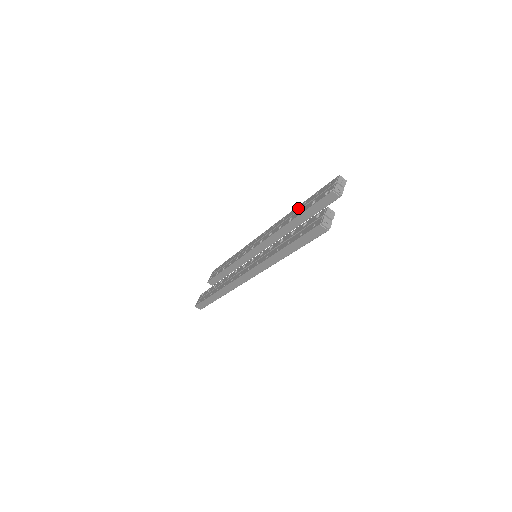
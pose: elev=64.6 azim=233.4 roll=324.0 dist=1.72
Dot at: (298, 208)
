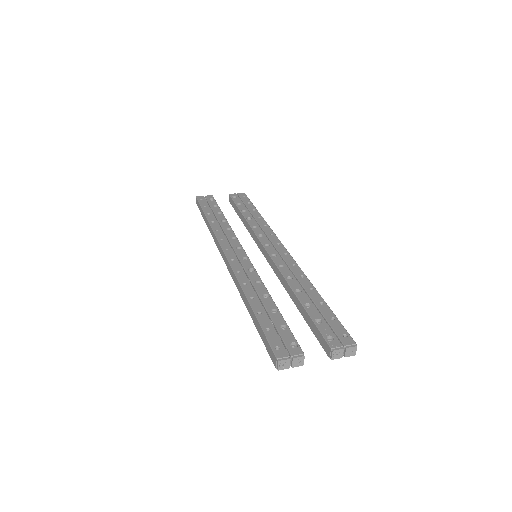
Dot at: (314, 295)
